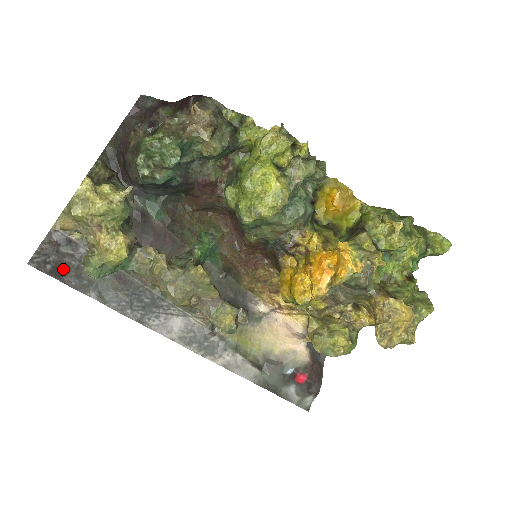
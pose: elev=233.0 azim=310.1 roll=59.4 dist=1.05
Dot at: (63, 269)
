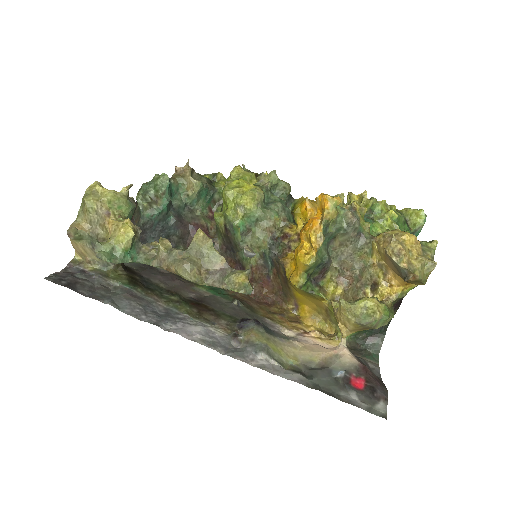
Dot at: (77, 286)
